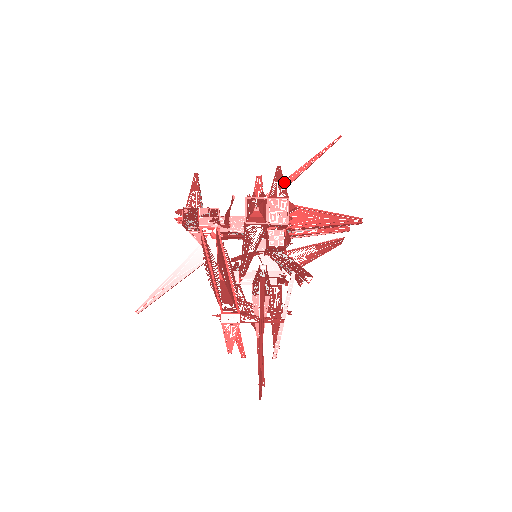
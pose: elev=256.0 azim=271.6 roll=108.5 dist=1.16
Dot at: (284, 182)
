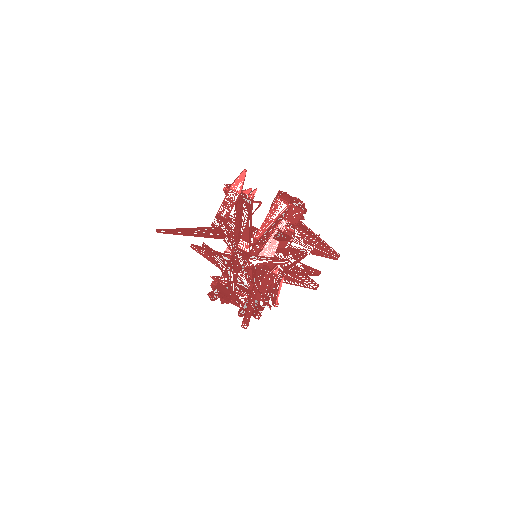
Dot at: occluded
